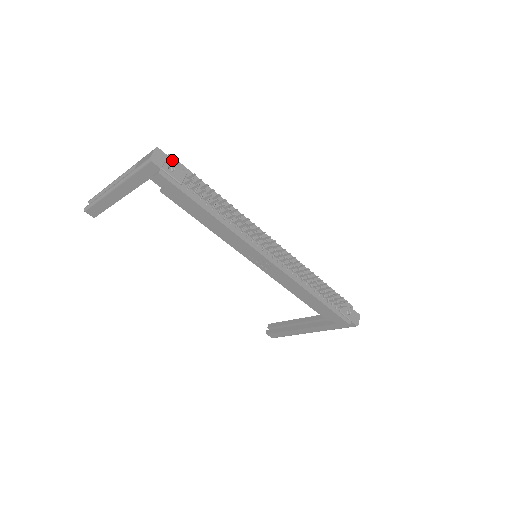
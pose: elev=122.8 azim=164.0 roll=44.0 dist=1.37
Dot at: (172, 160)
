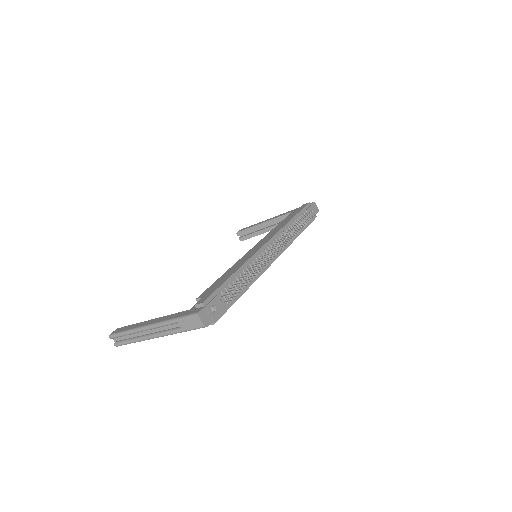
Dot at: (208, 304)
